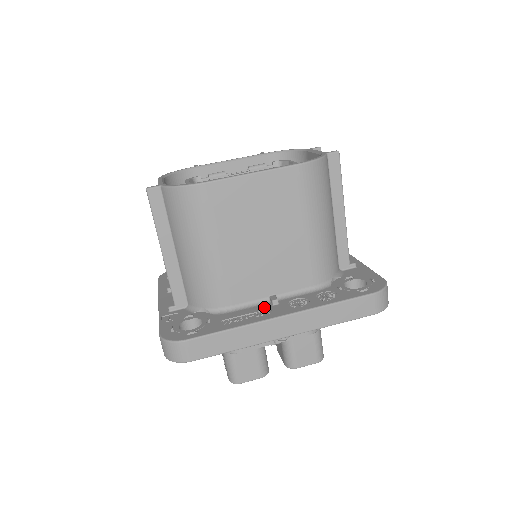
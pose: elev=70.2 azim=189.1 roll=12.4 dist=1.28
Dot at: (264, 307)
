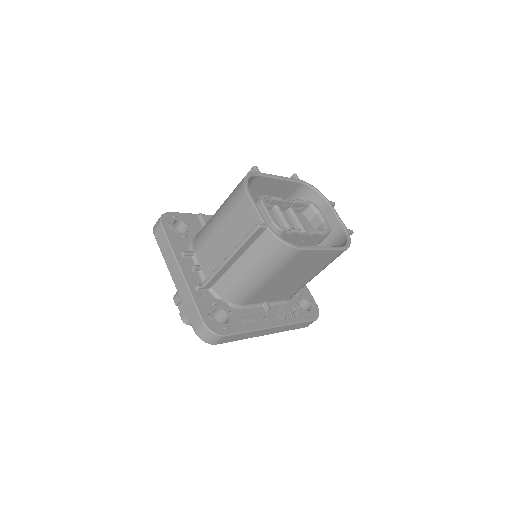
Dot at: (262, 311)
